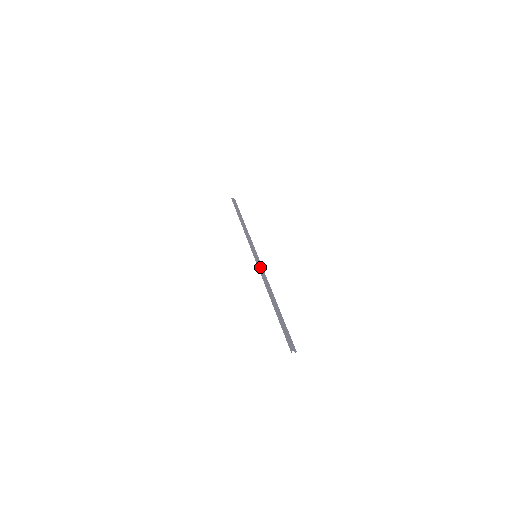
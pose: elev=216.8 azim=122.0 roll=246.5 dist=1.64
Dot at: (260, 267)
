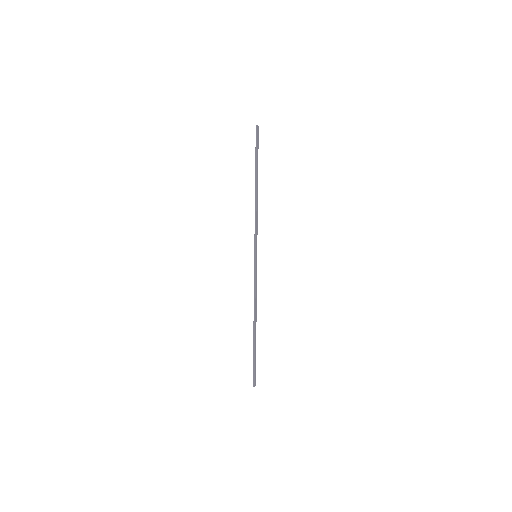
Dot at: (256, 277)
